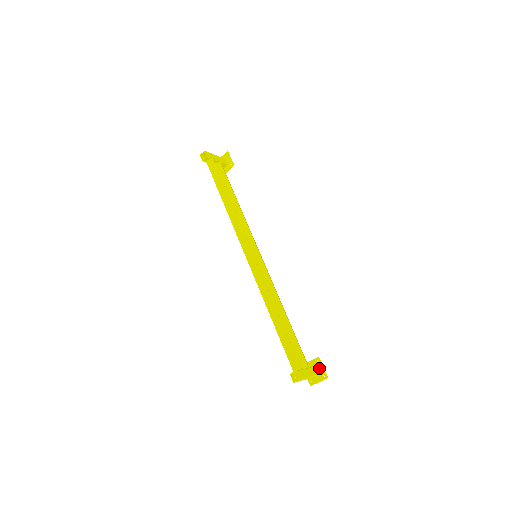
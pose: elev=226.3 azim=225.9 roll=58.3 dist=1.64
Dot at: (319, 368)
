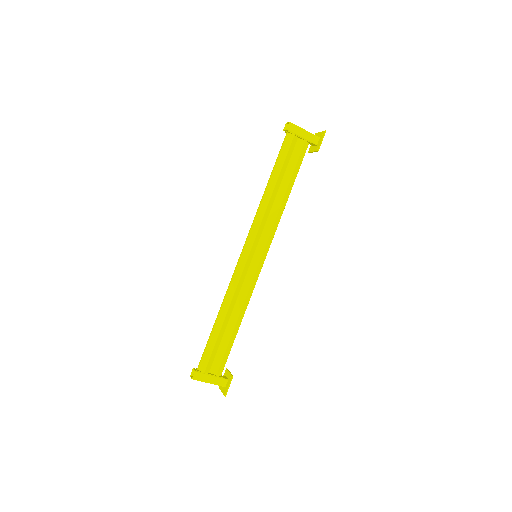
Dot at: (228, 383)
